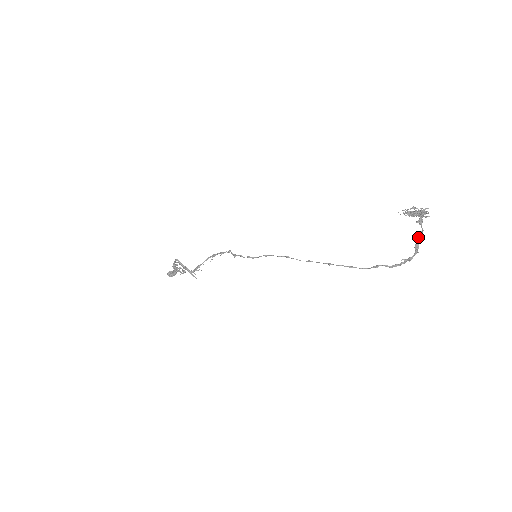
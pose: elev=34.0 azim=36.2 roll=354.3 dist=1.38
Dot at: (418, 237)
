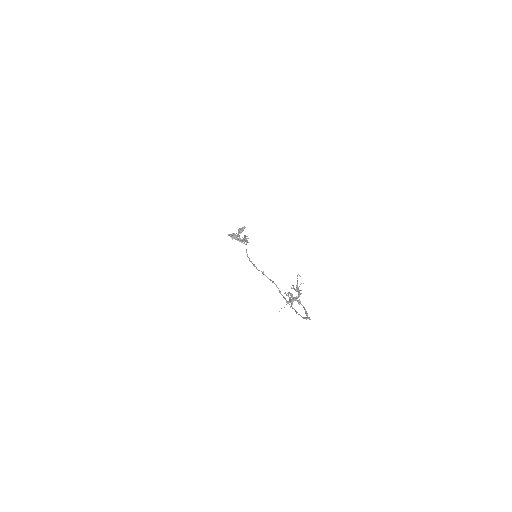
Dot at: occluded
